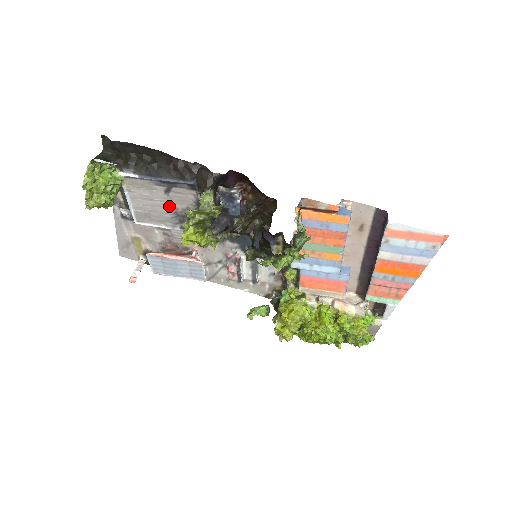
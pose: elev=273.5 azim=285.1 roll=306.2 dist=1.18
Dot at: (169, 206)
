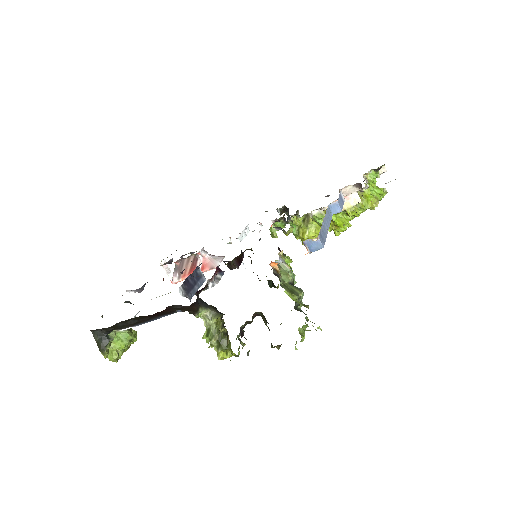
Dot at: occluded
